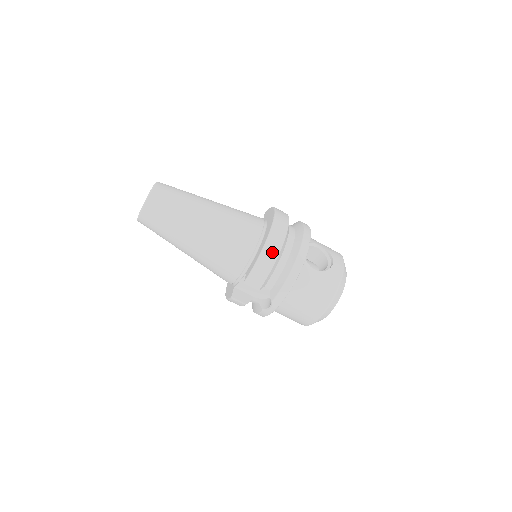
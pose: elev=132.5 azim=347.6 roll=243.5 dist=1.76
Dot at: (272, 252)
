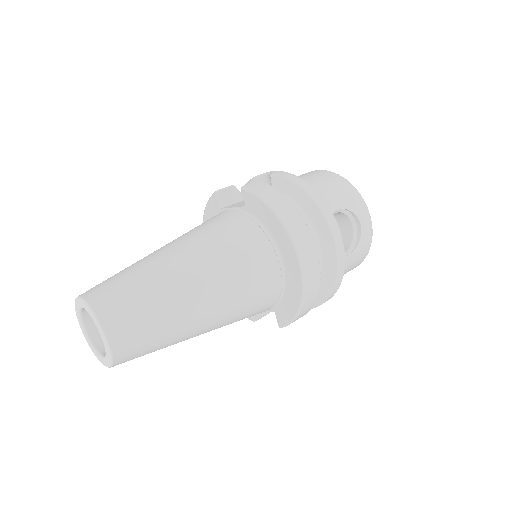
Dot at: (312, 297)
